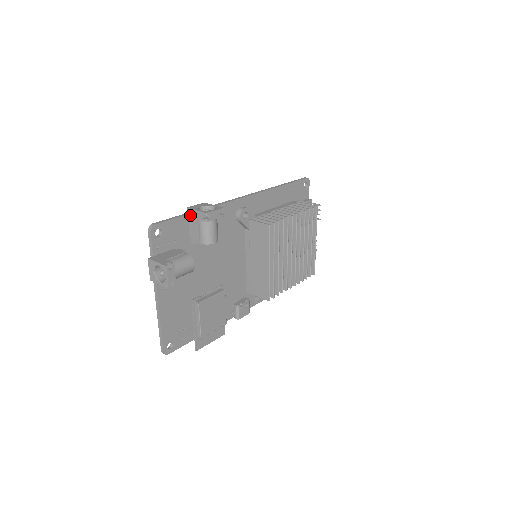
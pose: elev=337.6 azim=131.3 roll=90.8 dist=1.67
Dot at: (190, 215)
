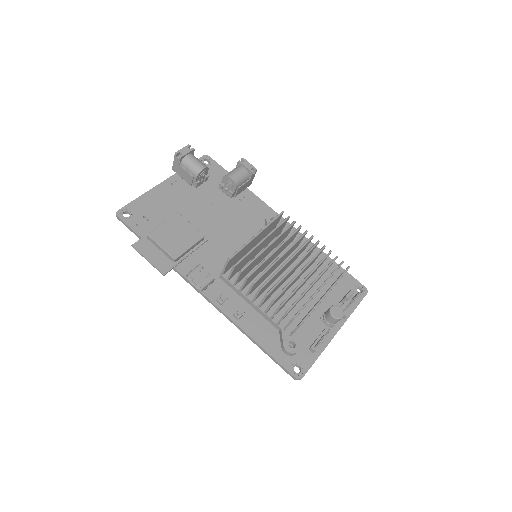
Dot at: occluded
